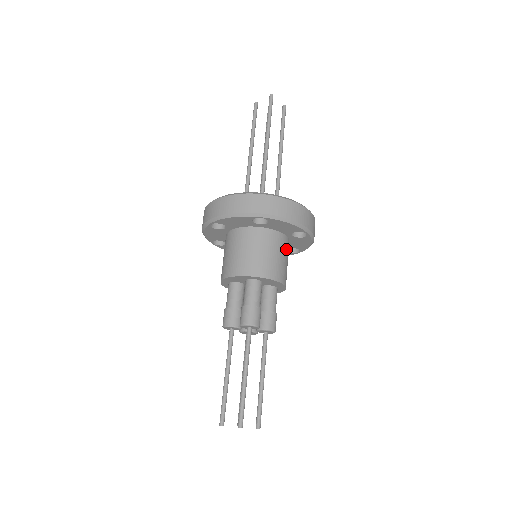
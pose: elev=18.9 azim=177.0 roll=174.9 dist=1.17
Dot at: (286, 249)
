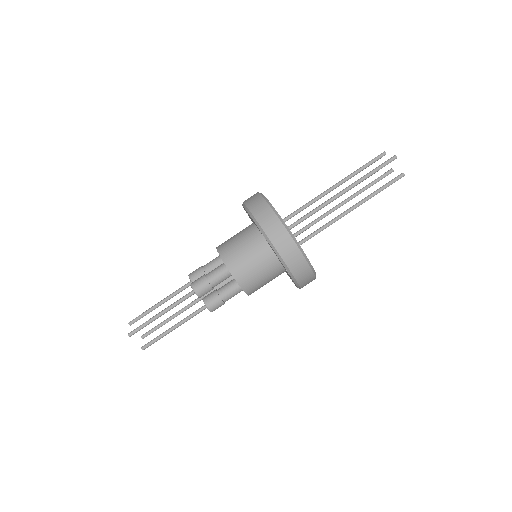
Dot at: (272, 271)
